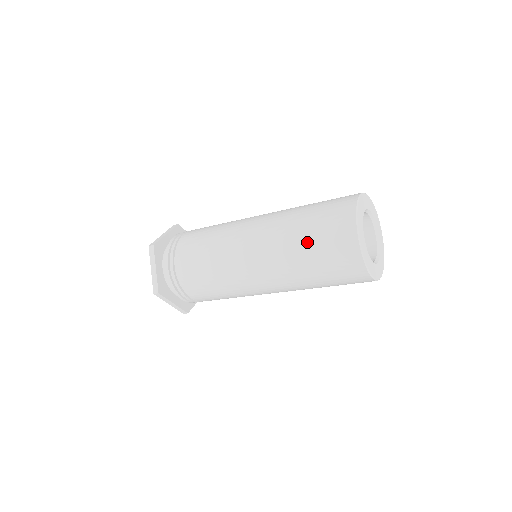
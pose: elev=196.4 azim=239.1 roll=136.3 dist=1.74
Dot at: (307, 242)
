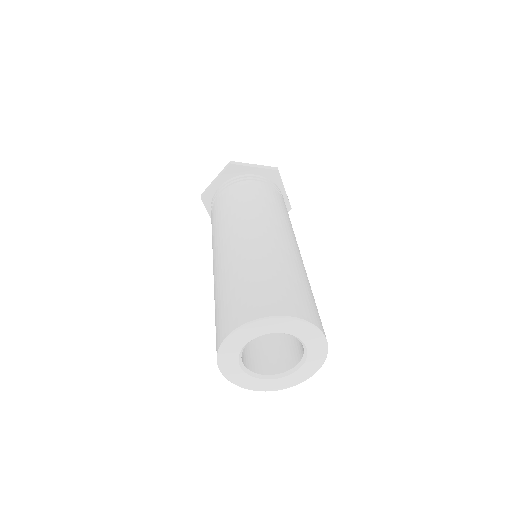
Dot at: occluded
